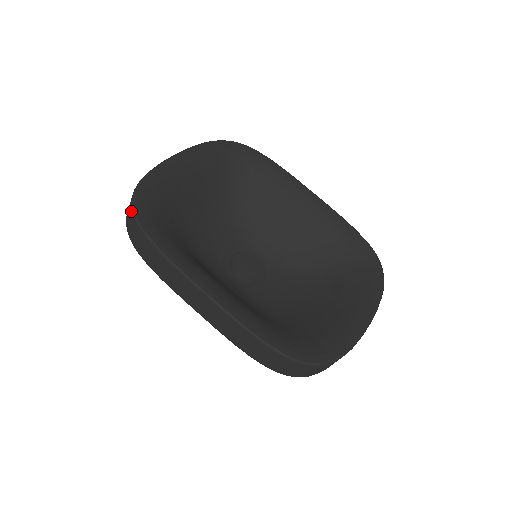
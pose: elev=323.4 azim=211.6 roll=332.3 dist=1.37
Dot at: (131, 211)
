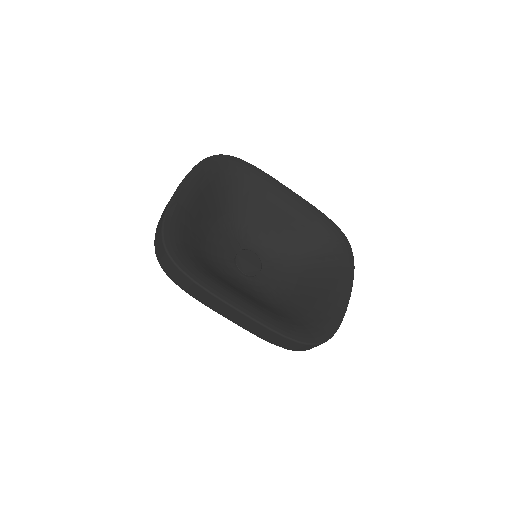
Dot at: (165, 253)
